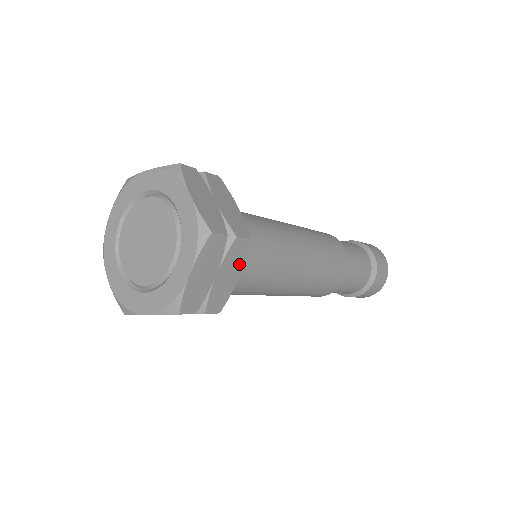
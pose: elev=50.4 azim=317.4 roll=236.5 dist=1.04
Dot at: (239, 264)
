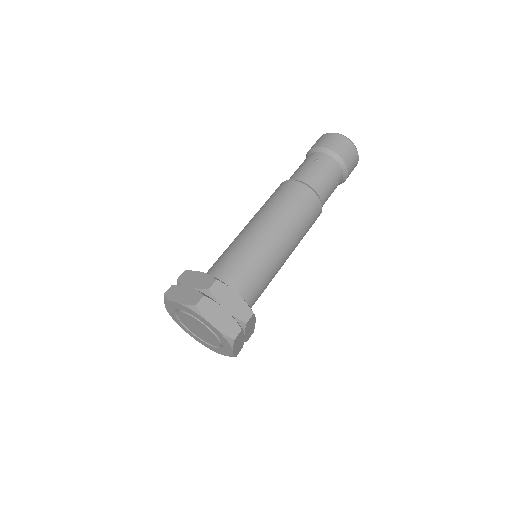
Dot at: (253, 321)
